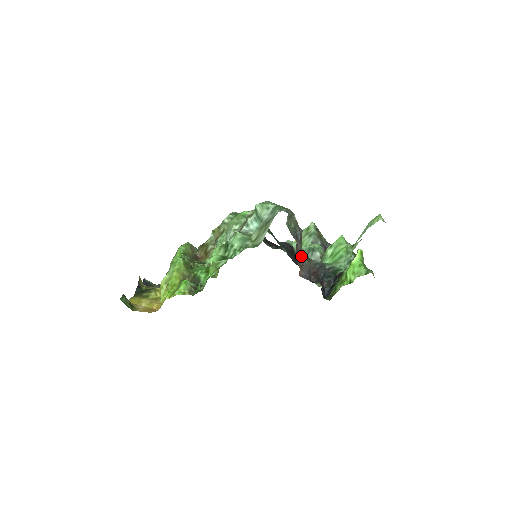
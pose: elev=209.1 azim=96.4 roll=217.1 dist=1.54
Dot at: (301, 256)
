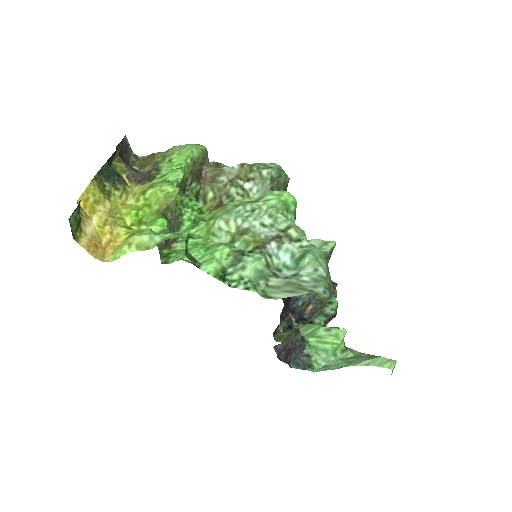
Dot at: (294, 330)
